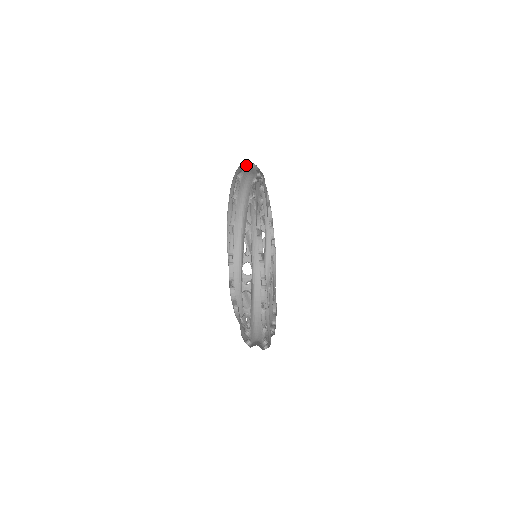
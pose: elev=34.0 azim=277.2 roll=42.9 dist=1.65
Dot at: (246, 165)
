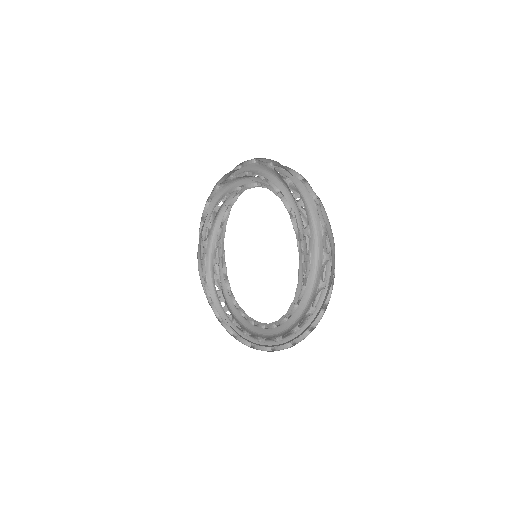
Dot at: (256, 160)
